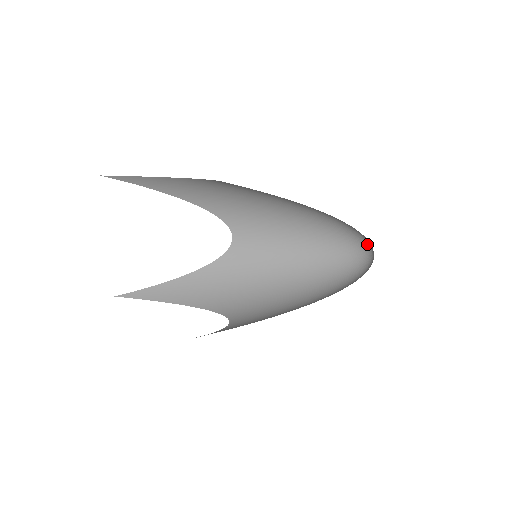
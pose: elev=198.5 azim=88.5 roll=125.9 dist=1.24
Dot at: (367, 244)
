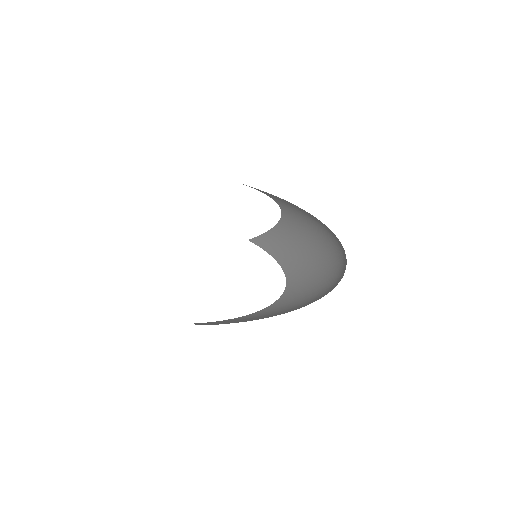
Dot at: occluded
